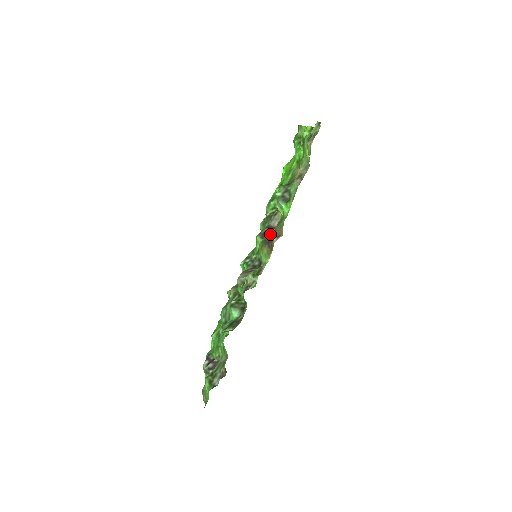
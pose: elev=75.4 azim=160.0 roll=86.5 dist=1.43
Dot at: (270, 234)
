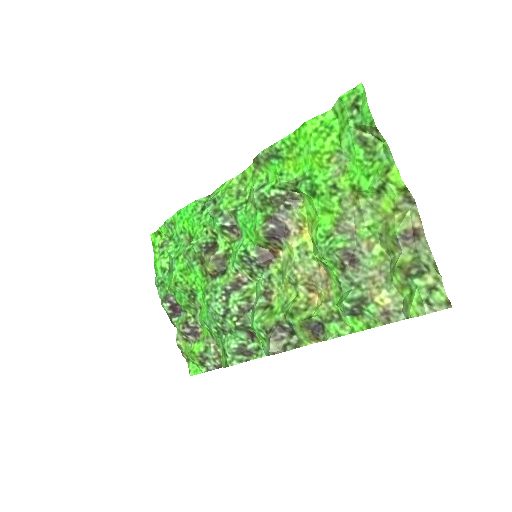
Dot at: (315, 318)
